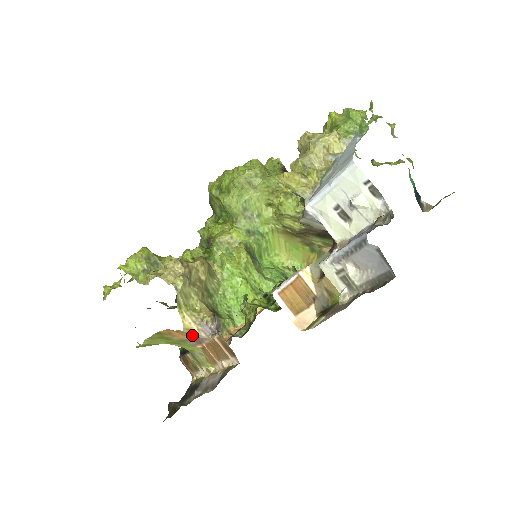
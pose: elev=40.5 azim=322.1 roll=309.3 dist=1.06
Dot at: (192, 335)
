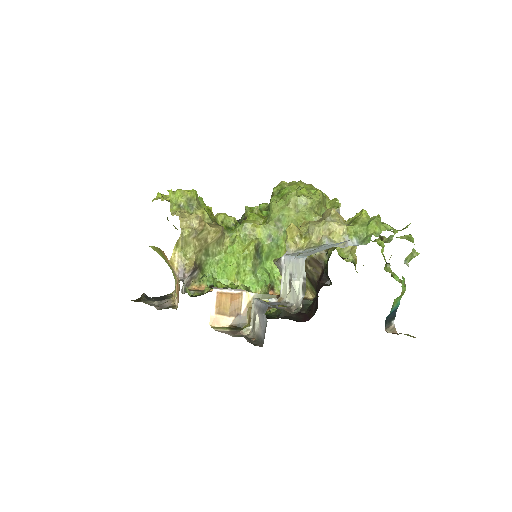
Dot at: (172, 268)
